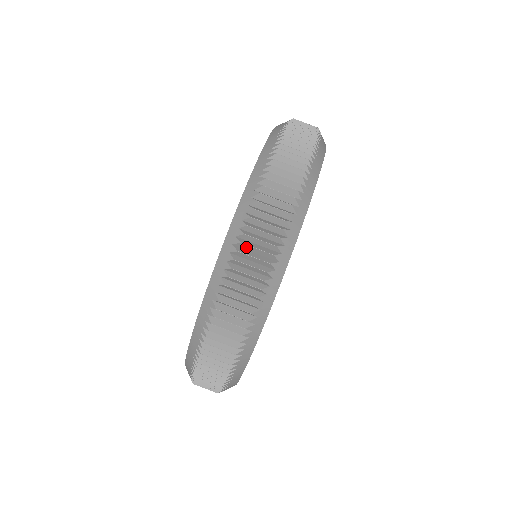
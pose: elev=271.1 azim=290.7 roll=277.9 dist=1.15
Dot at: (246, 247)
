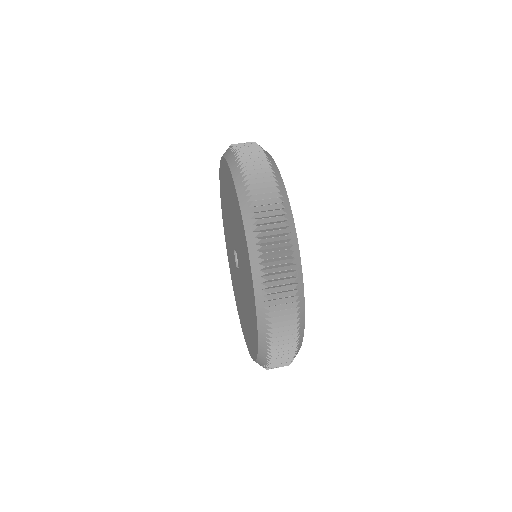
Dot at: occluded
